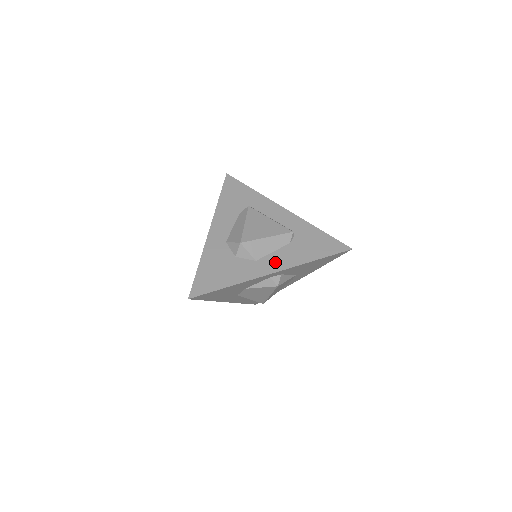
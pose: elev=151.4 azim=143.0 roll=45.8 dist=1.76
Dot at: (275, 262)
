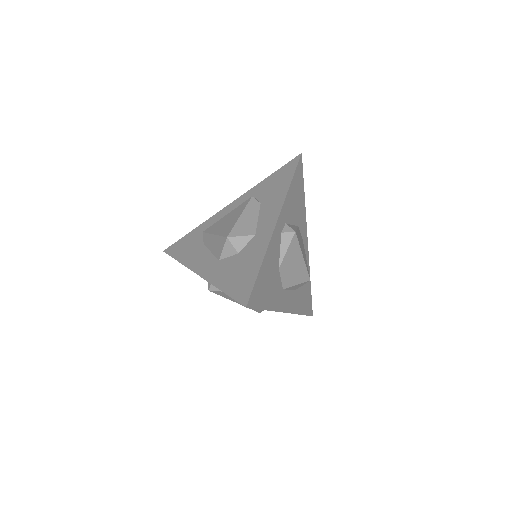
Dot at: (268, 218)
